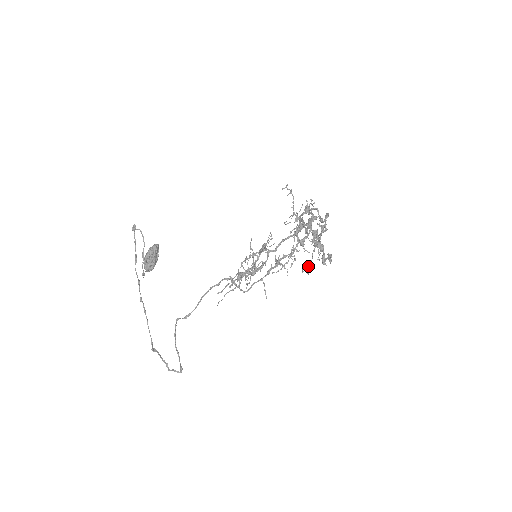
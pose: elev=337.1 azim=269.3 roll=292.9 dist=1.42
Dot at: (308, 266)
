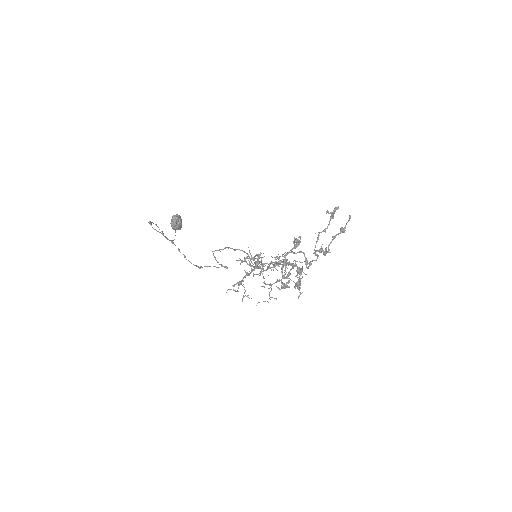
Dot at: occluded
